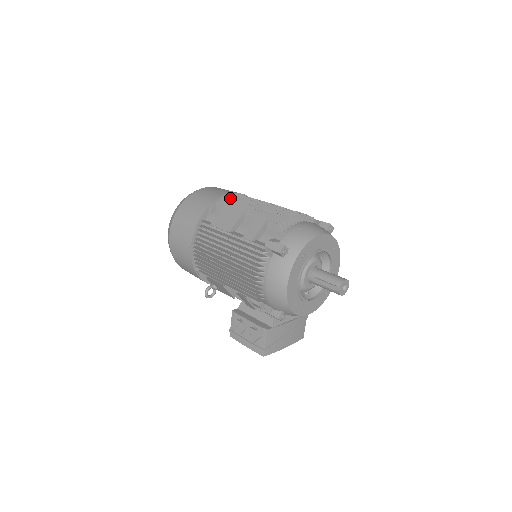
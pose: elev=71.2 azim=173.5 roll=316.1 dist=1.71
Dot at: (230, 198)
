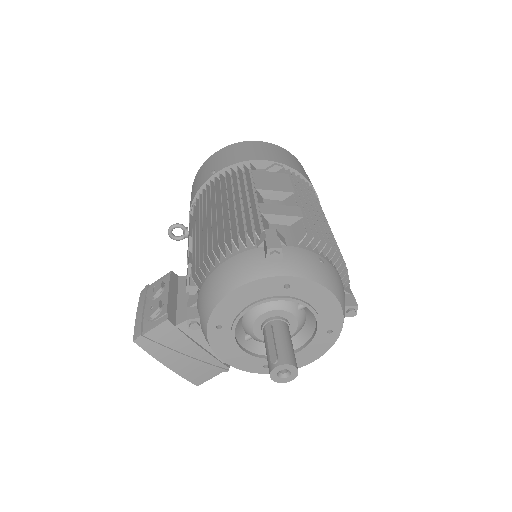
Dot at: occluded
